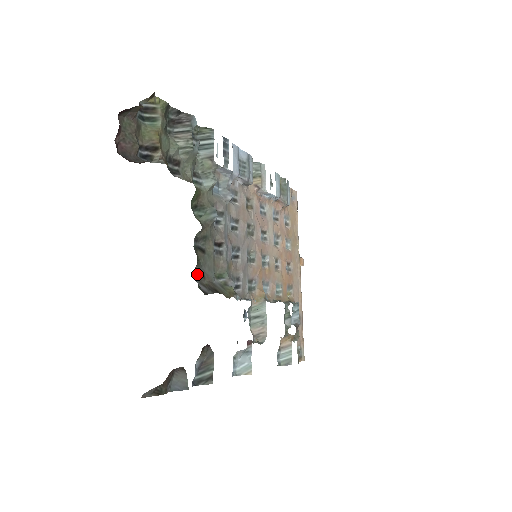
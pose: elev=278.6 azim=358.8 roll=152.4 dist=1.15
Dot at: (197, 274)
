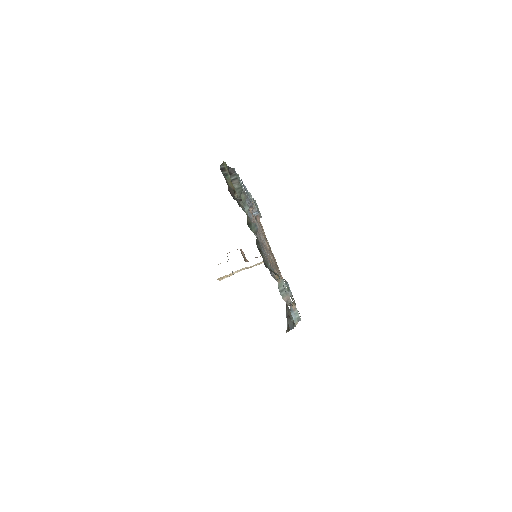
Dot at: (264, 264)
